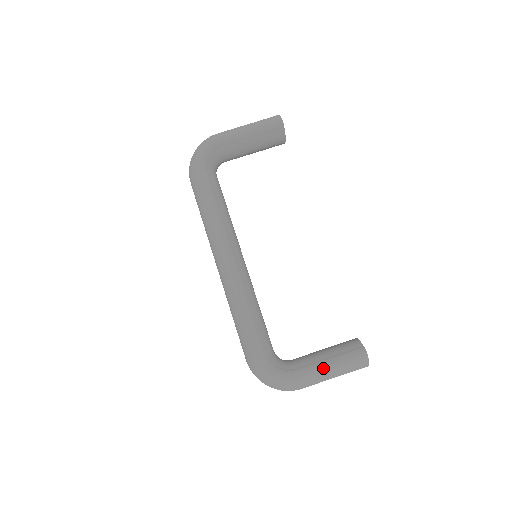
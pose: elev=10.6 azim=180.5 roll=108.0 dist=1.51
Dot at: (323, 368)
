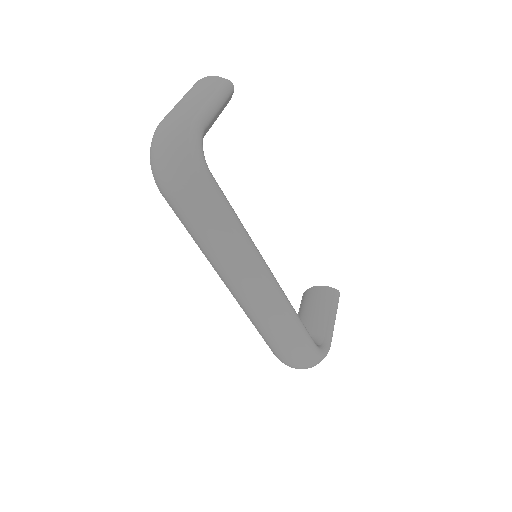
Dot at: (334, 323)
